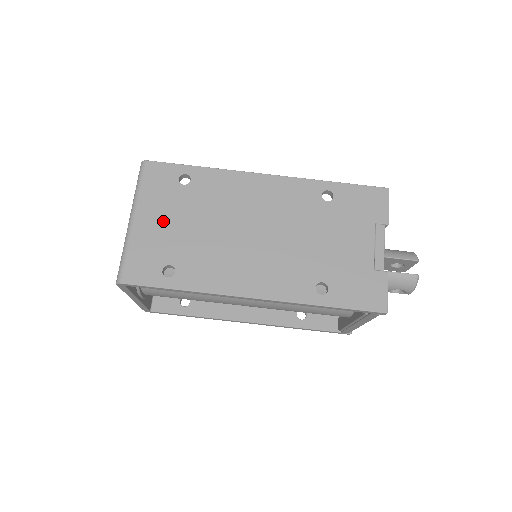
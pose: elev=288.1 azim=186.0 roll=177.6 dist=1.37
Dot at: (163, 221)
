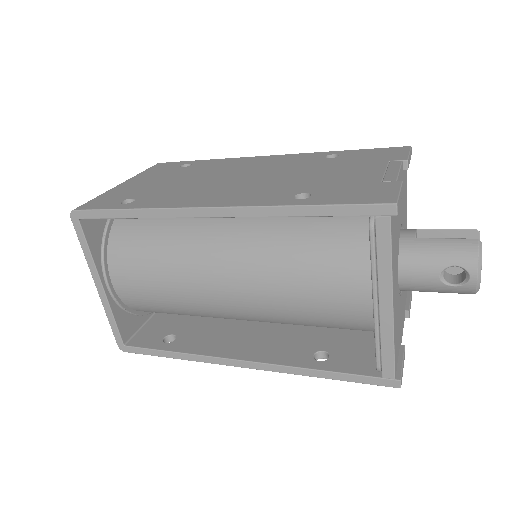
Dot at: (147, 182)
